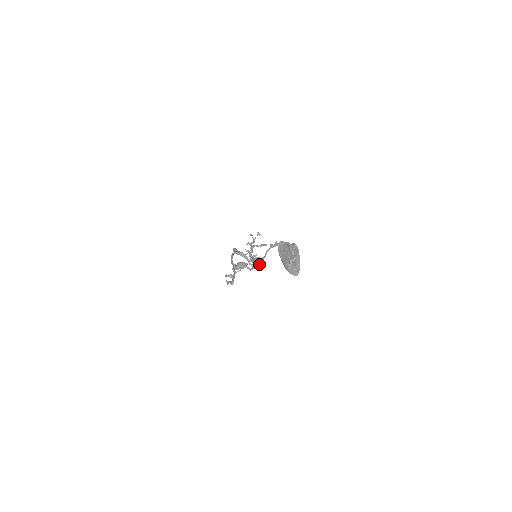
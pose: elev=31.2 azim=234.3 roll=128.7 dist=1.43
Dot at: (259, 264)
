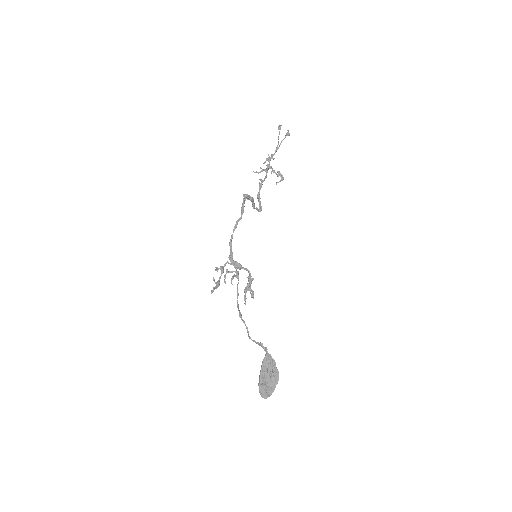
Dot at: (250, 293)
